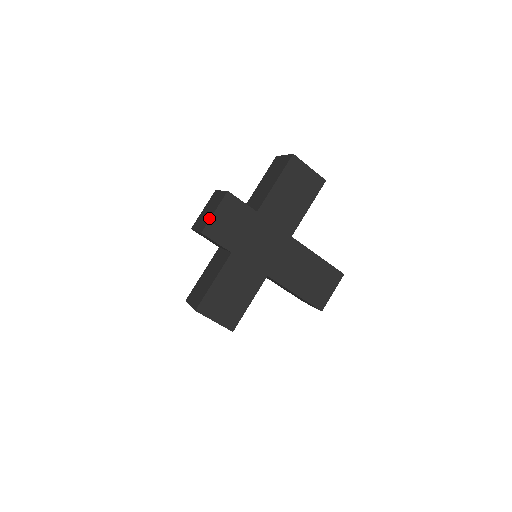
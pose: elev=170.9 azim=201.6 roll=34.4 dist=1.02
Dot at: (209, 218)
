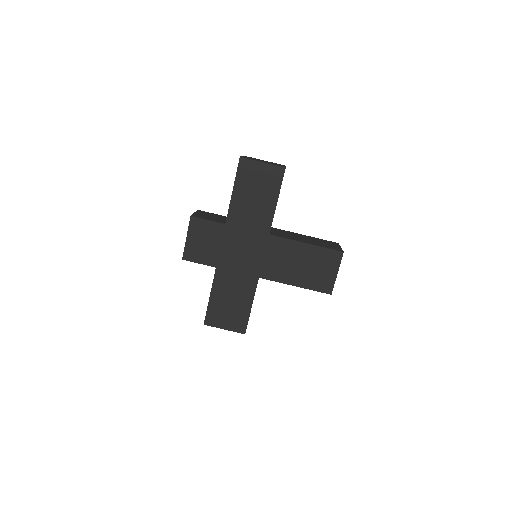
Dot at: (185, 244)
